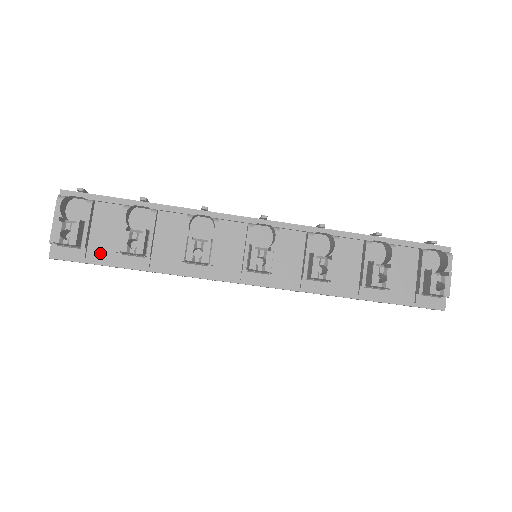
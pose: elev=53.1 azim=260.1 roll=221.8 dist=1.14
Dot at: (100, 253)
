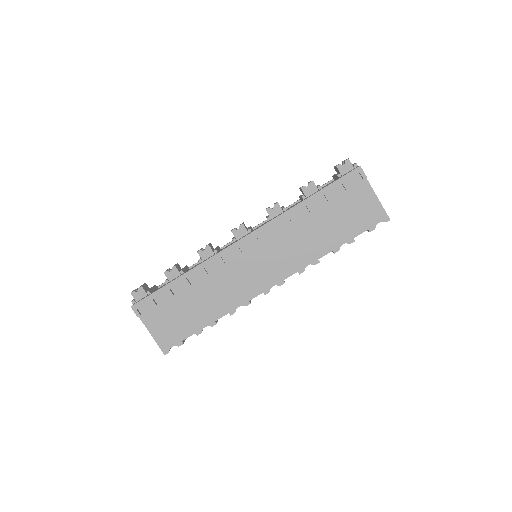
Dot at: occluded
